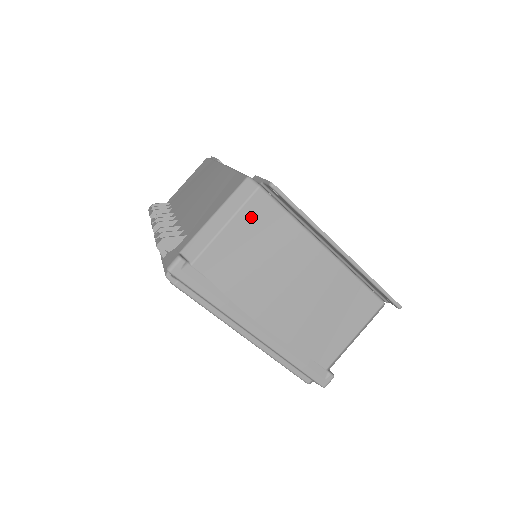
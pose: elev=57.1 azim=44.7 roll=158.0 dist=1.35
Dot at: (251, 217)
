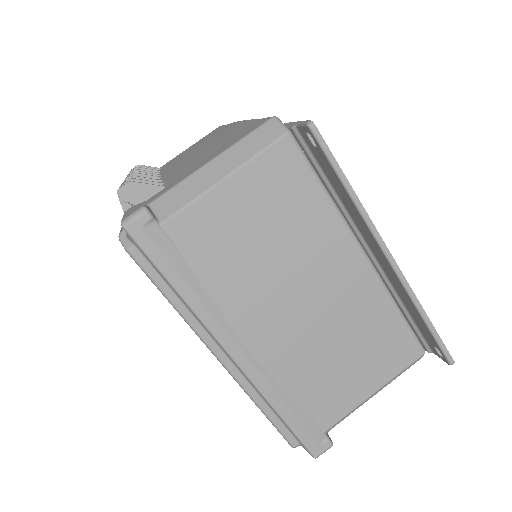
Dot at: (266, 175)
